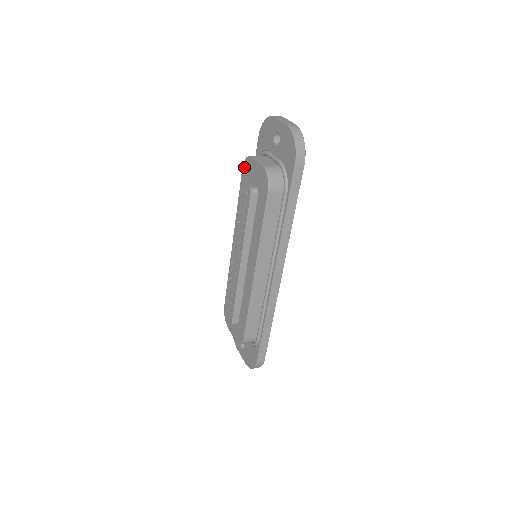
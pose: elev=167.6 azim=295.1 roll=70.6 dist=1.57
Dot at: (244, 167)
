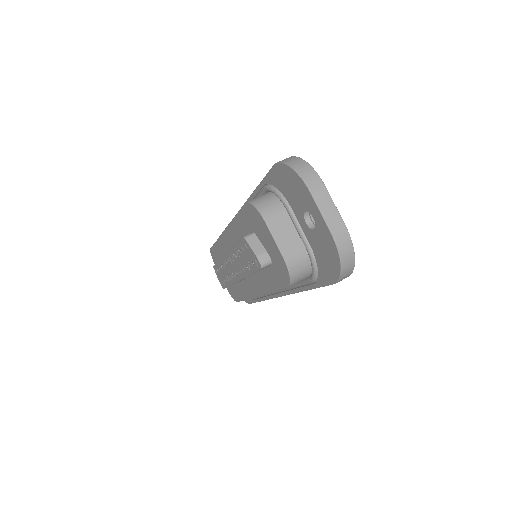
Dot at: (249, 208)
